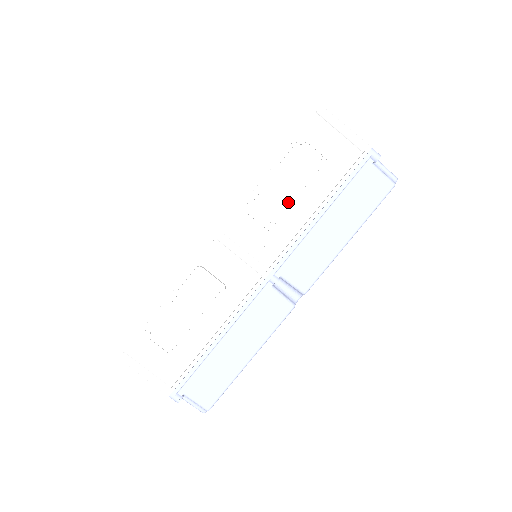
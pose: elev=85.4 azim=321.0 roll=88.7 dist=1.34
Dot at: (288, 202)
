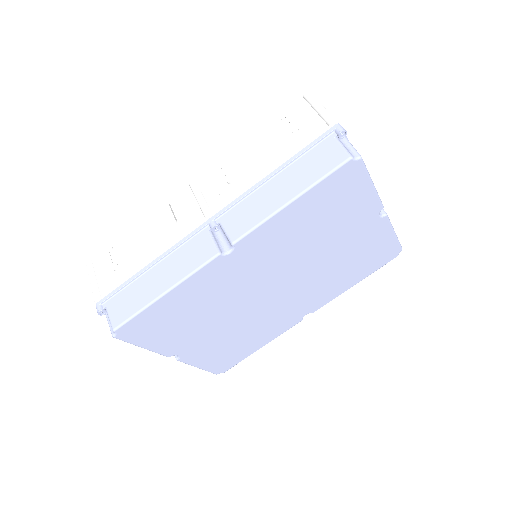
Dot at: (251, 161)
